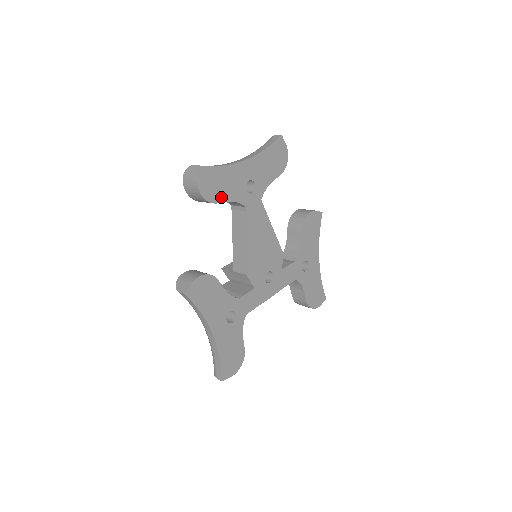
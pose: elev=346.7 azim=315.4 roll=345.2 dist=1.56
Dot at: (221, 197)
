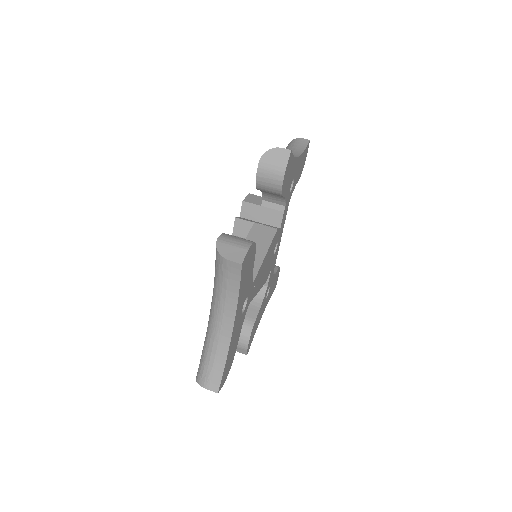
Dot at: (236, 346)
